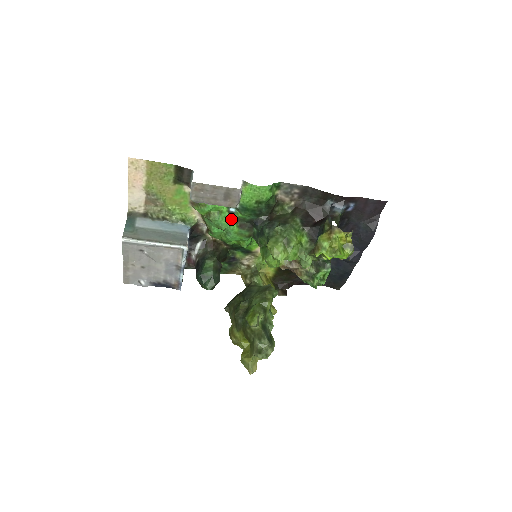
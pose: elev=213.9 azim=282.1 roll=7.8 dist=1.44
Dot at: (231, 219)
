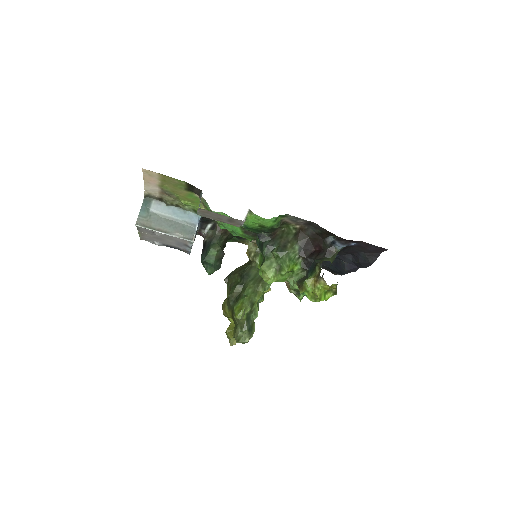
Dot at: occluded
